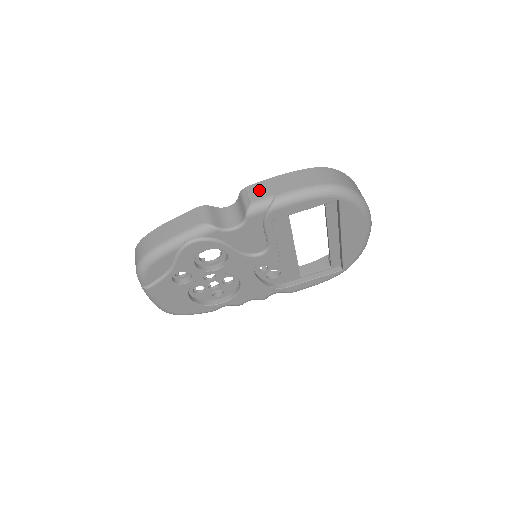
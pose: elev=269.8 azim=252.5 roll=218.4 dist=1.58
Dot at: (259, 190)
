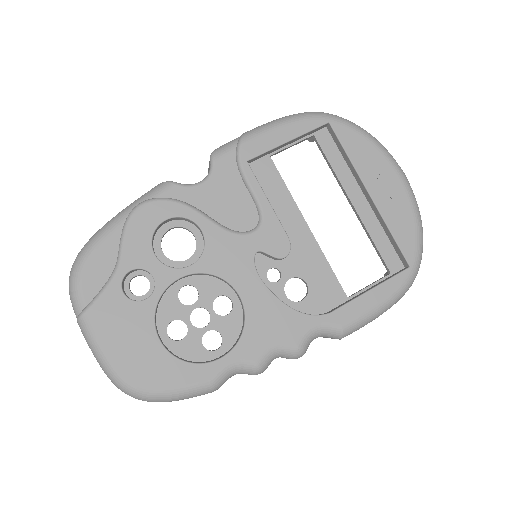
Dot at: occluded
